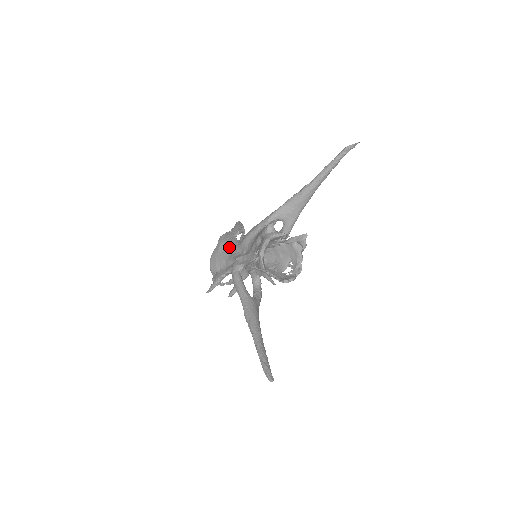
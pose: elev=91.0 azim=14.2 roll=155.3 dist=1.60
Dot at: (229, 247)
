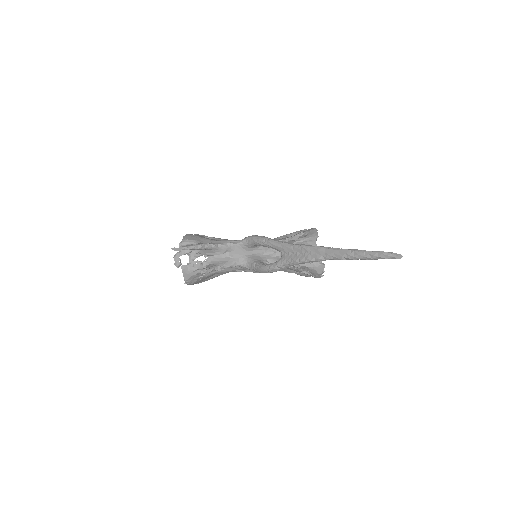
Dot at: (220, 238)
